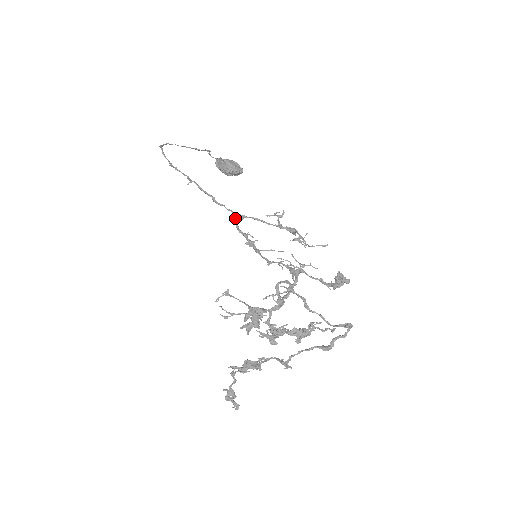
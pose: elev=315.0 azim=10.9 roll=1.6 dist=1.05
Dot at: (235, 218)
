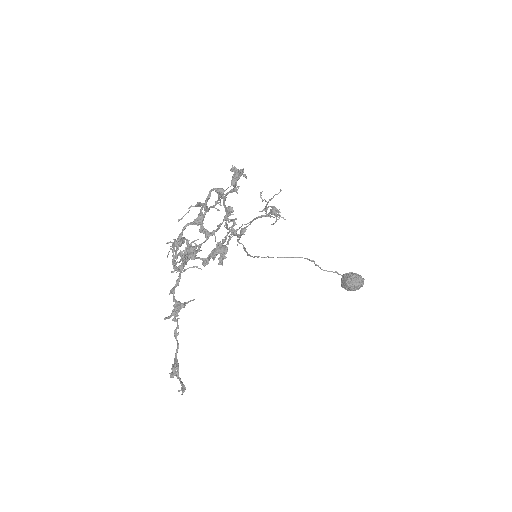
Dot at: (240, 233)
